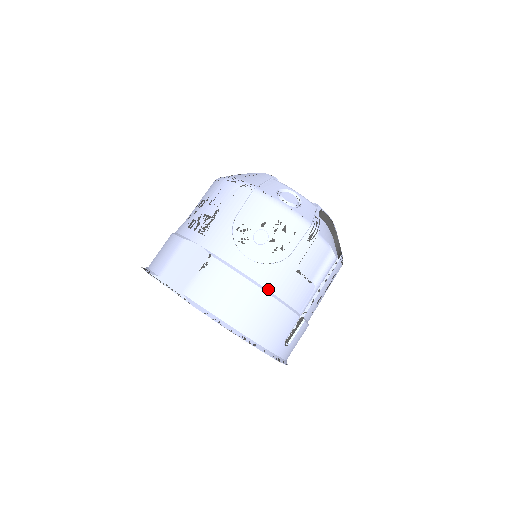
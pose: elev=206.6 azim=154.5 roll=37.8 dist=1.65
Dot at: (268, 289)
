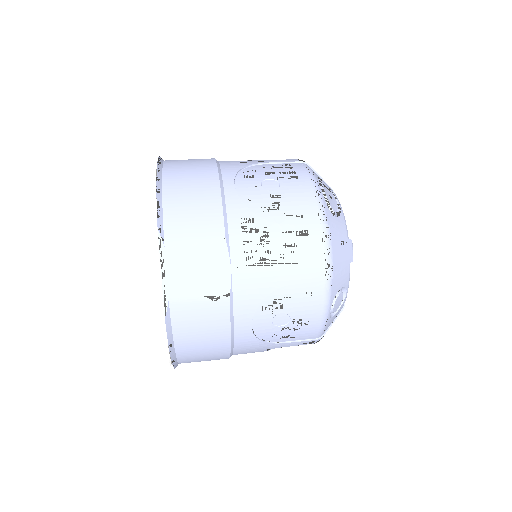
Dot at: (234, 349)
